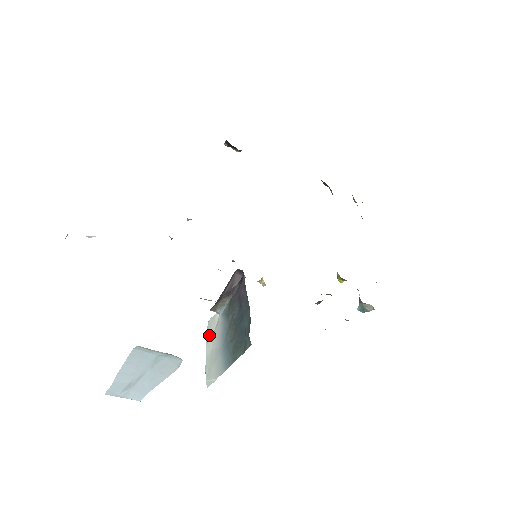
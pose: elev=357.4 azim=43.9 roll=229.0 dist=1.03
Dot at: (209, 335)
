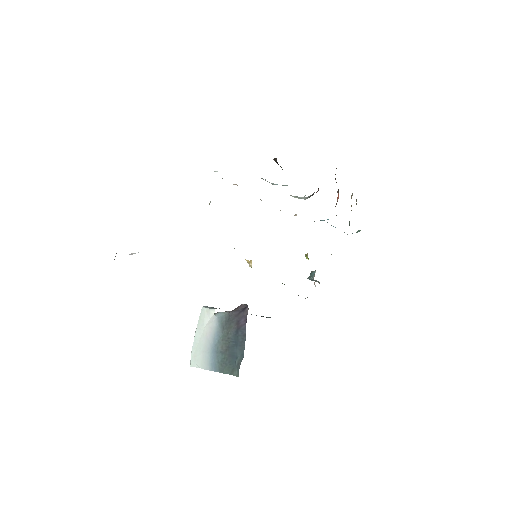
Dot at: (201, 323)
